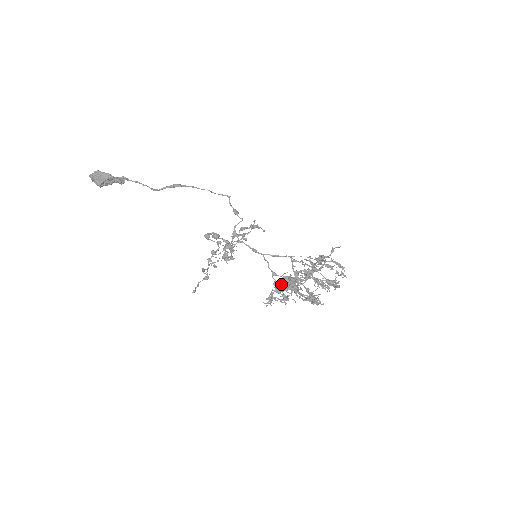
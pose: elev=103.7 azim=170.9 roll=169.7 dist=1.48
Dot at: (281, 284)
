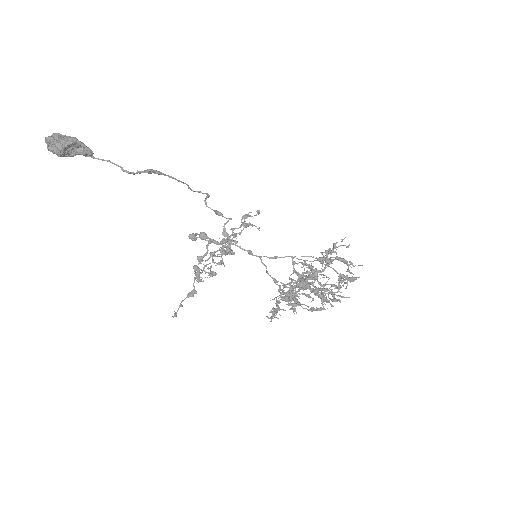
Dot at: (289, 288)
